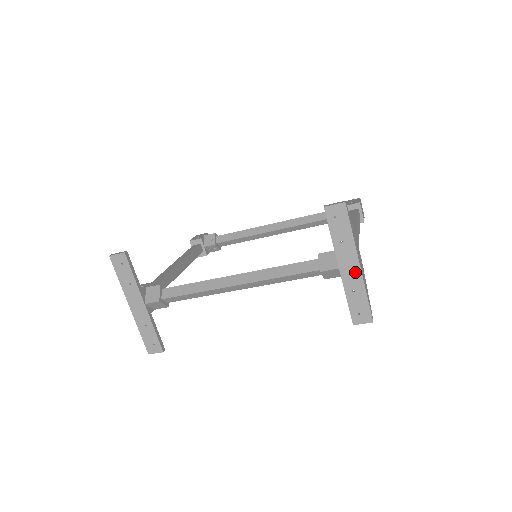
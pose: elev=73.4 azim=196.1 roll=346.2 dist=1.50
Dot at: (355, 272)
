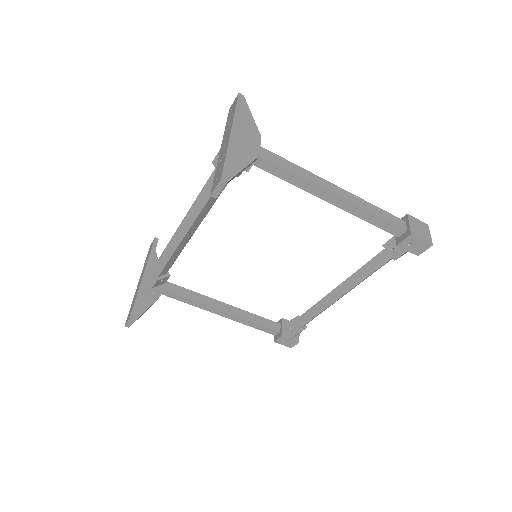
Dot at: (227, 141)
